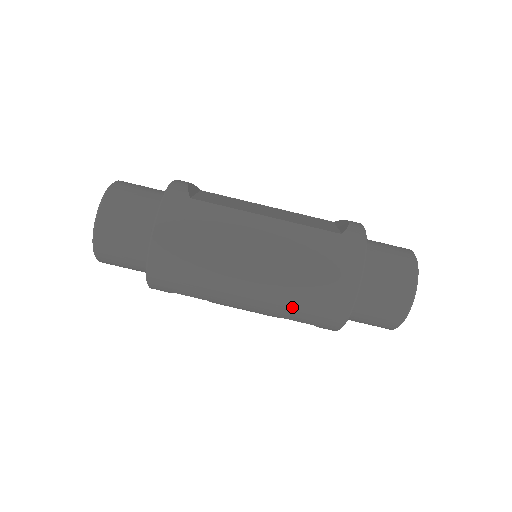
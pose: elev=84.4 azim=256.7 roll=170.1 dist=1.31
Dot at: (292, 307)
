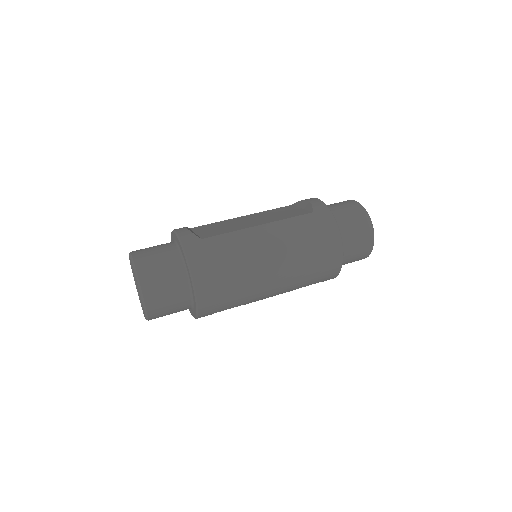
Dot at: (305, 278)
